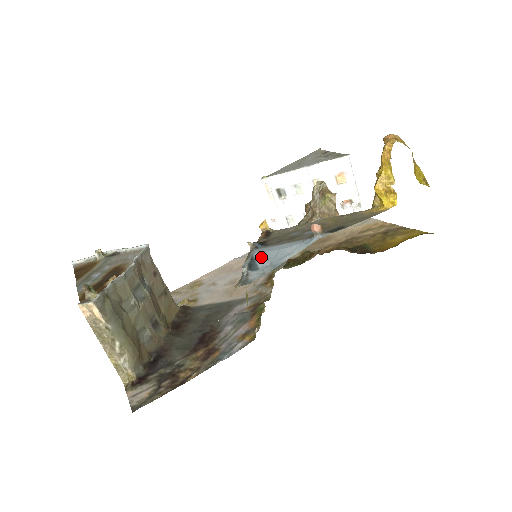
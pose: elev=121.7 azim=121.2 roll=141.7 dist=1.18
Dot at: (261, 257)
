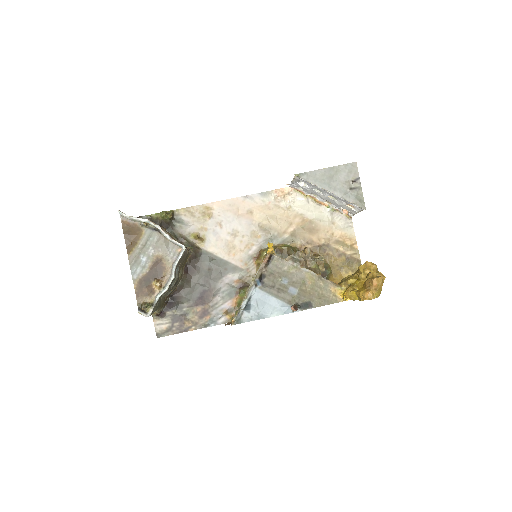
Dot at: (255, 302)
